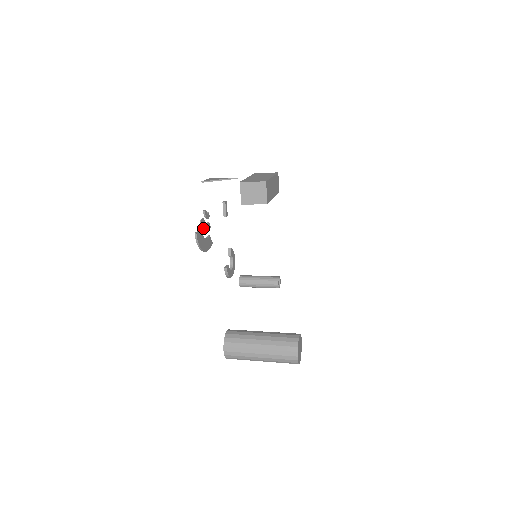
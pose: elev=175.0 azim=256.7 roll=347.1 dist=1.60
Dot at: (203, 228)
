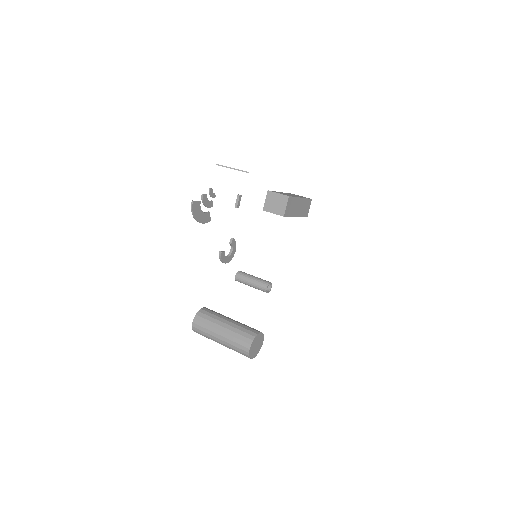
Dot at: (203, 202)
